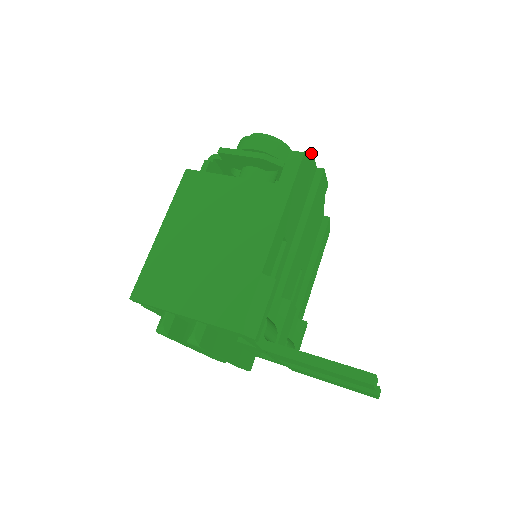
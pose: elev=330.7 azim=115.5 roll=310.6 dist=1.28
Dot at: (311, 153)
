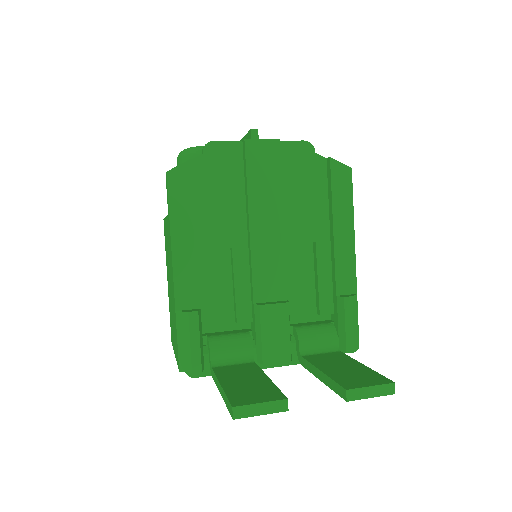
Dot at: (209, 144)
